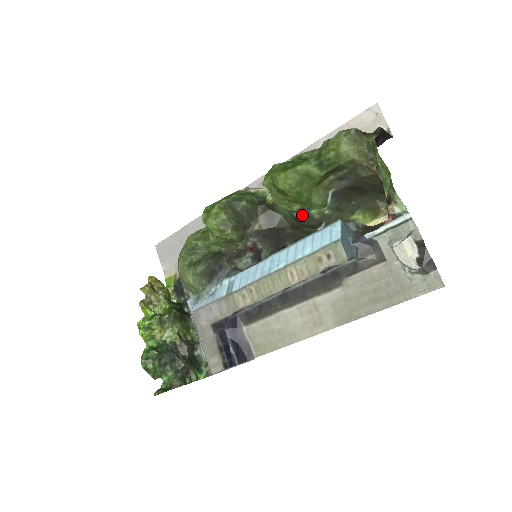
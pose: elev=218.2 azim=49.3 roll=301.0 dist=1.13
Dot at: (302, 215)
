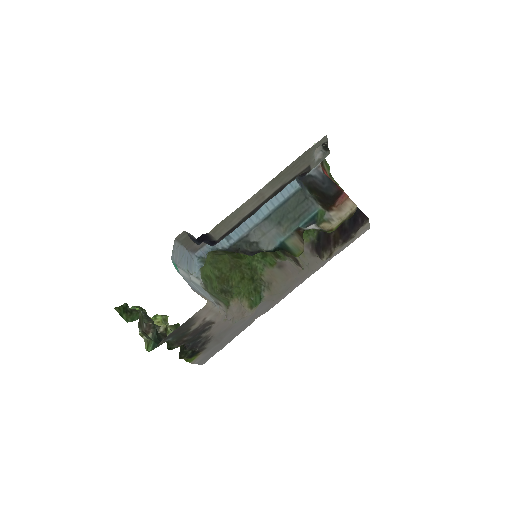
Dot at: occluded
